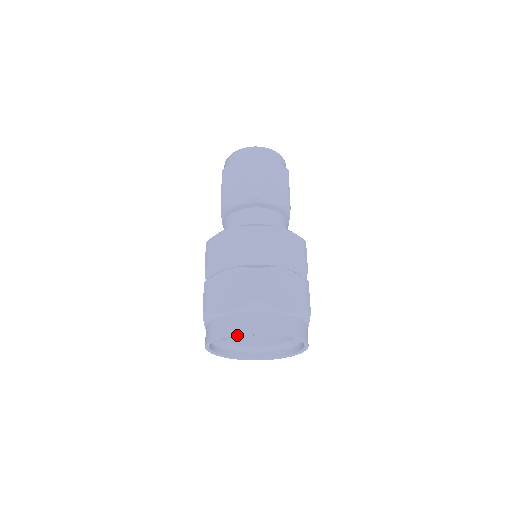
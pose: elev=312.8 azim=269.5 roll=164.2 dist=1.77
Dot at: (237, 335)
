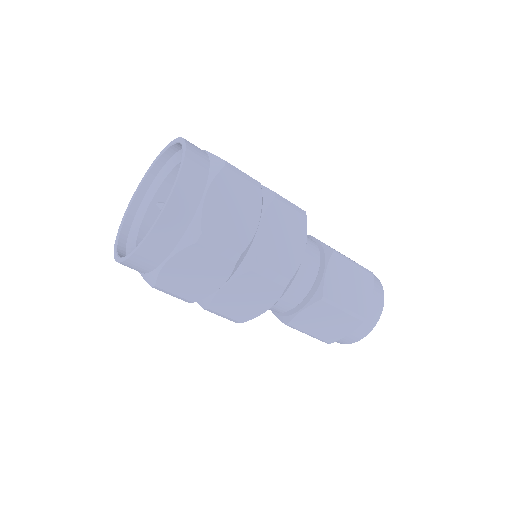
Dot at: occluded
